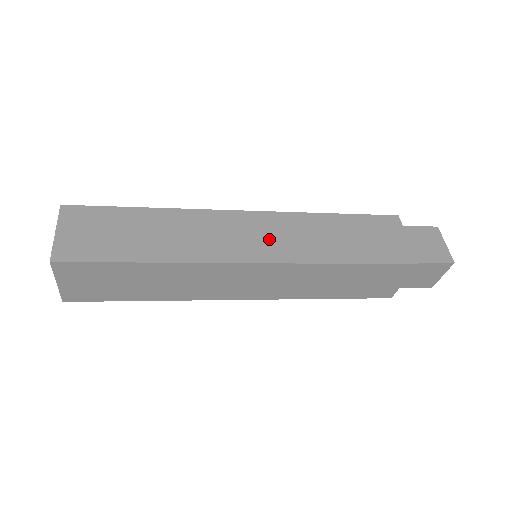
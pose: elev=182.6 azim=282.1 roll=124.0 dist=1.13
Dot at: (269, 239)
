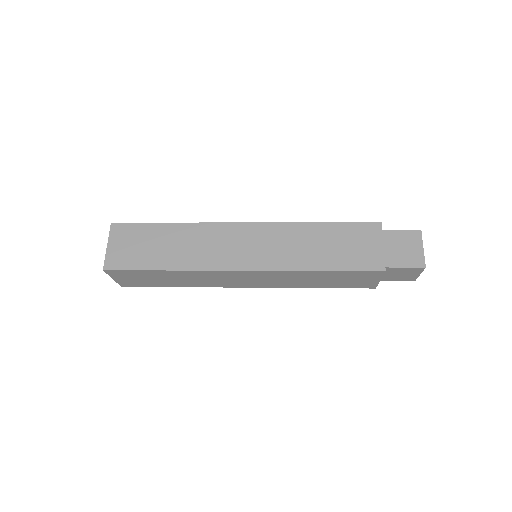
Dot at: (259, 249)
